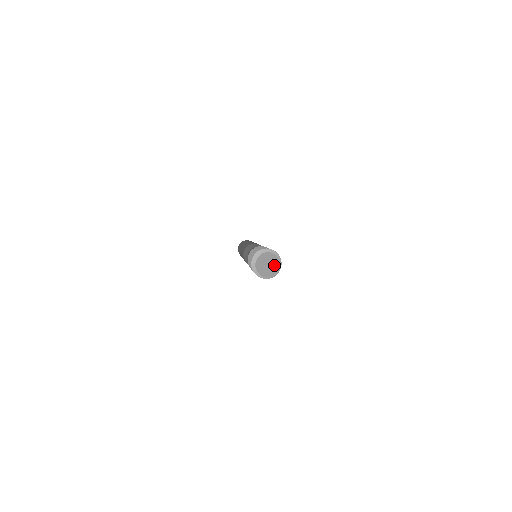
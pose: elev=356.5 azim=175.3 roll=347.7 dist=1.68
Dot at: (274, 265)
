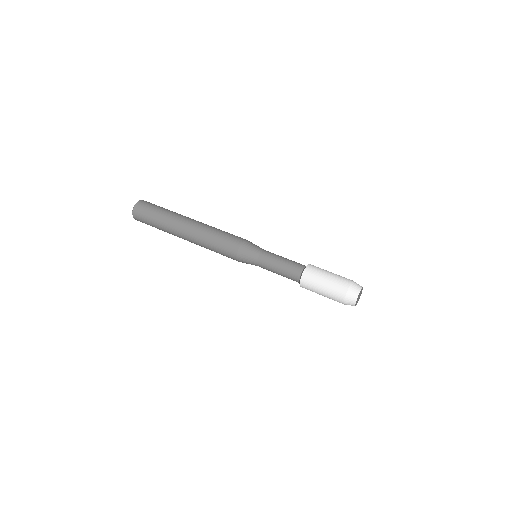
Dot at: occluded
